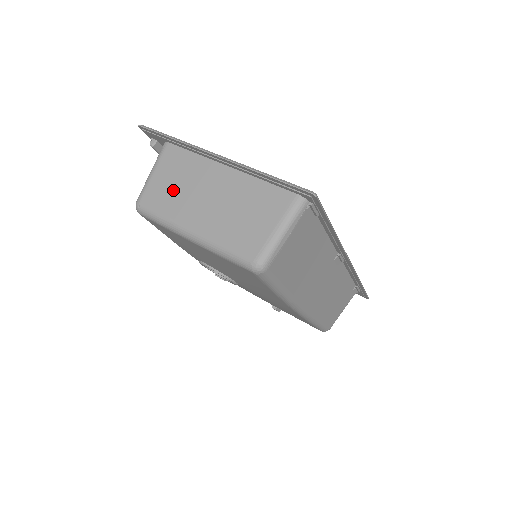
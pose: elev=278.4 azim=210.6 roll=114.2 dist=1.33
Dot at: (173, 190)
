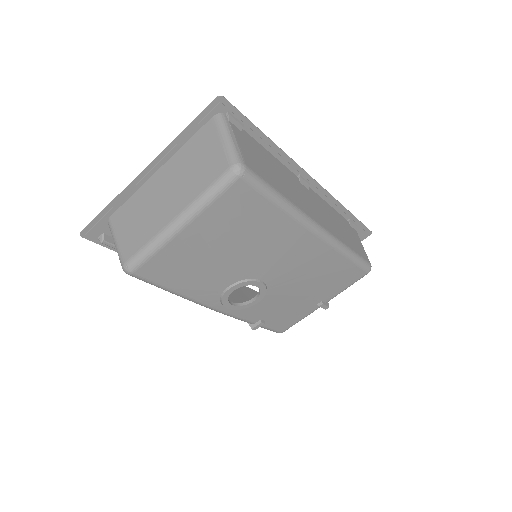
Dot at: (139, 225)
